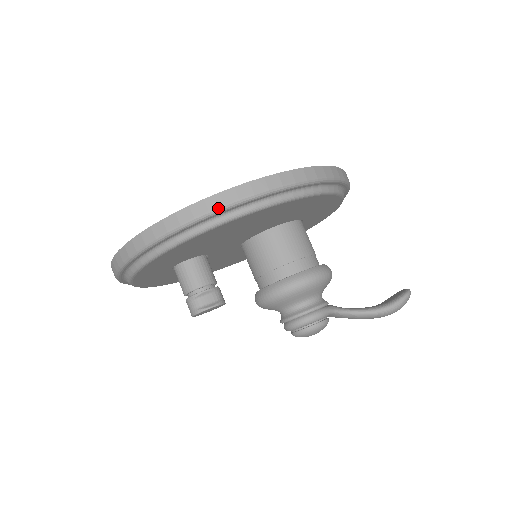
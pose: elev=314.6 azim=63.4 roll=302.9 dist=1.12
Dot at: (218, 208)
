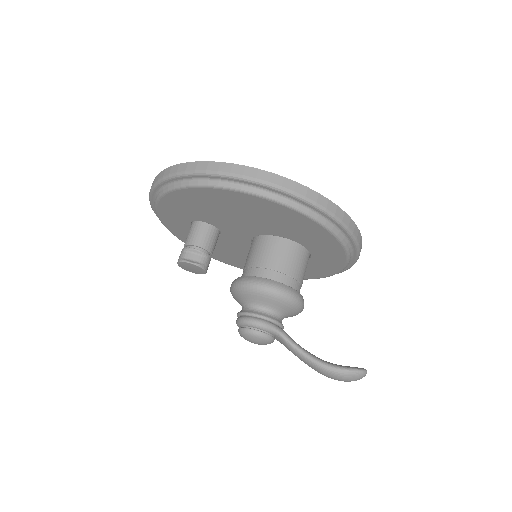
Dot at: (213, 171)
